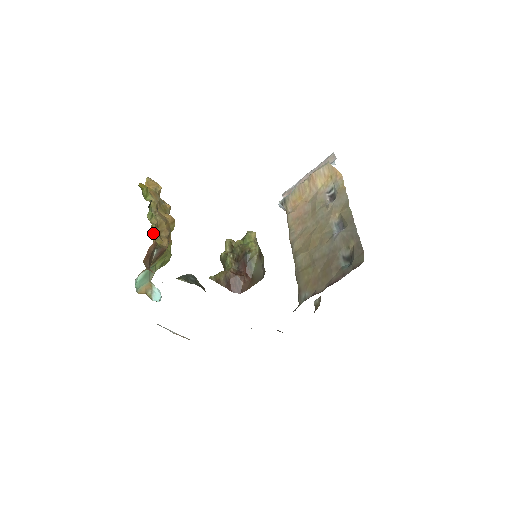
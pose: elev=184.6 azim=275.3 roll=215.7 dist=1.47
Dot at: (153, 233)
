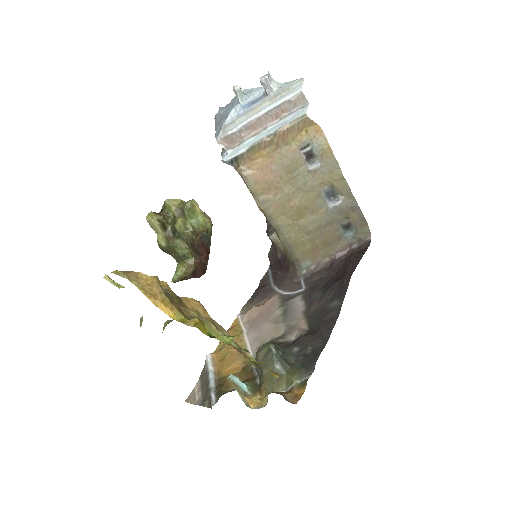
Dot at: occluded
